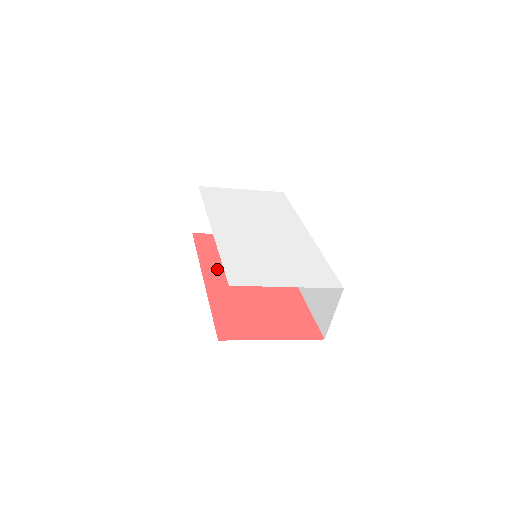
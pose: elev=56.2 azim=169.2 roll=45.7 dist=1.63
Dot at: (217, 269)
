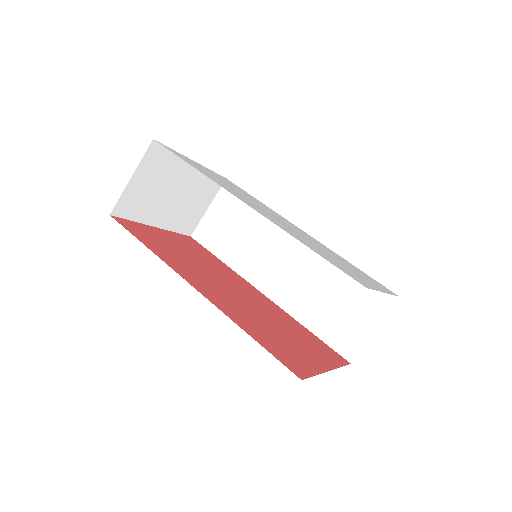
Dot at: (191, 274)
